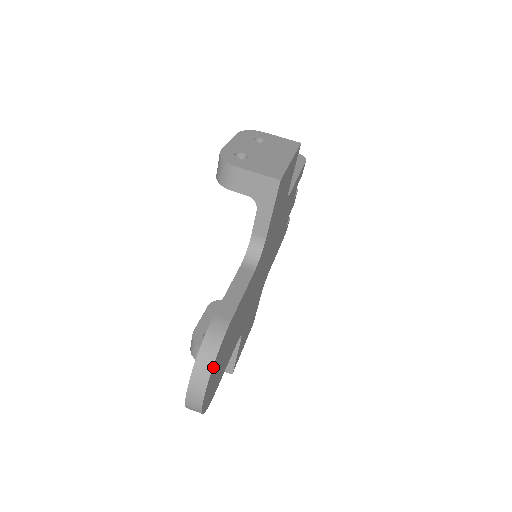
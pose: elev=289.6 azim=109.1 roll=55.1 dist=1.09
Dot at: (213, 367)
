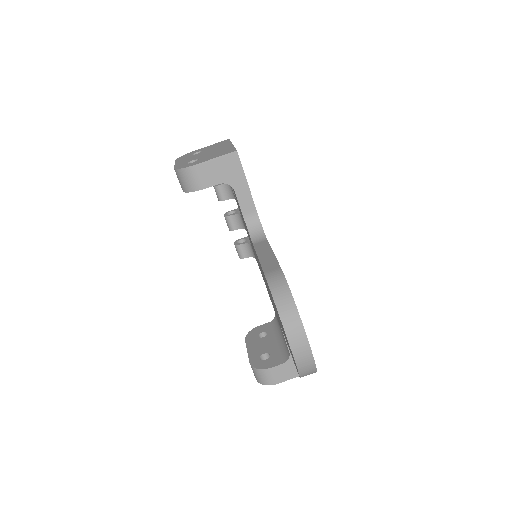
Dot at: (296, 308)
